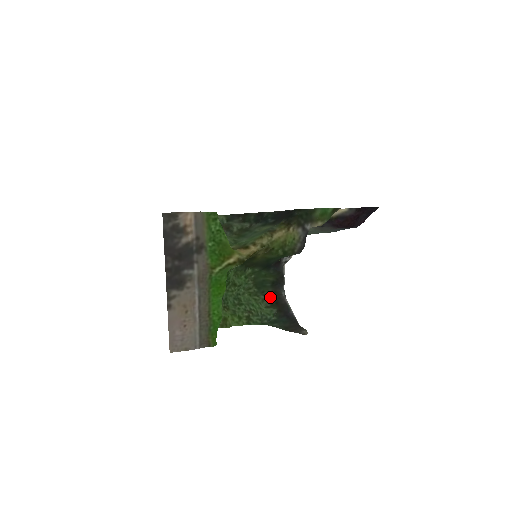
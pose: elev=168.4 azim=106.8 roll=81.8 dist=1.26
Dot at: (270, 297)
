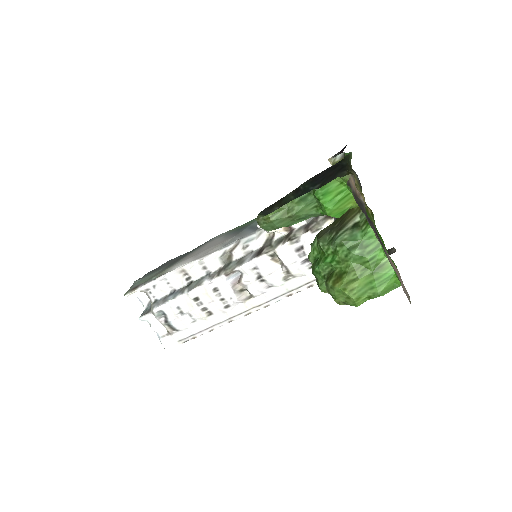
Dot at: occluded
